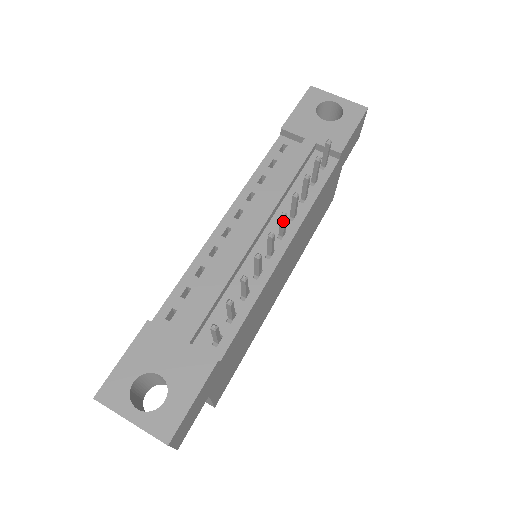
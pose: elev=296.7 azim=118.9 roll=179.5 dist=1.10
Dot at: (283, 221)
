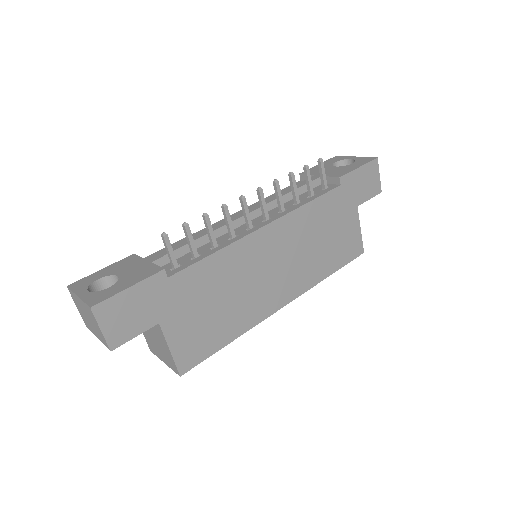
Dot at: (260, 197)
